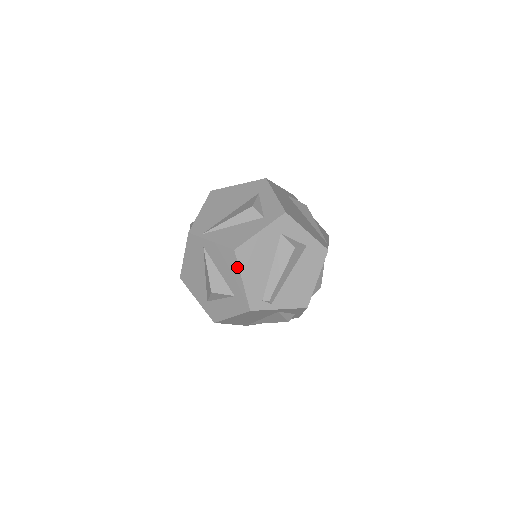
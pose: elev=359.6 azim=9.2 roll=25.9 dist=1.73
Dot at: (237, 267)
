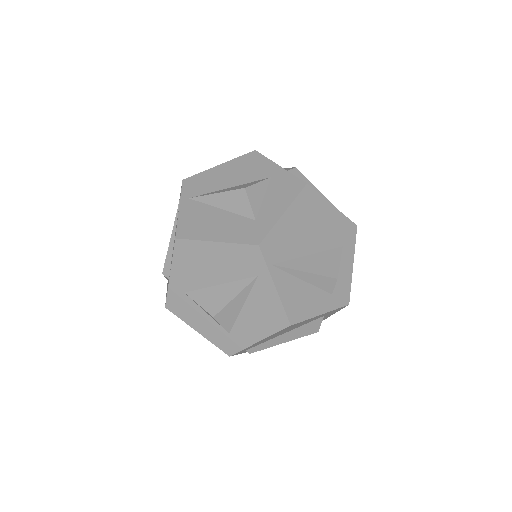
Dot at: (271, 333)
